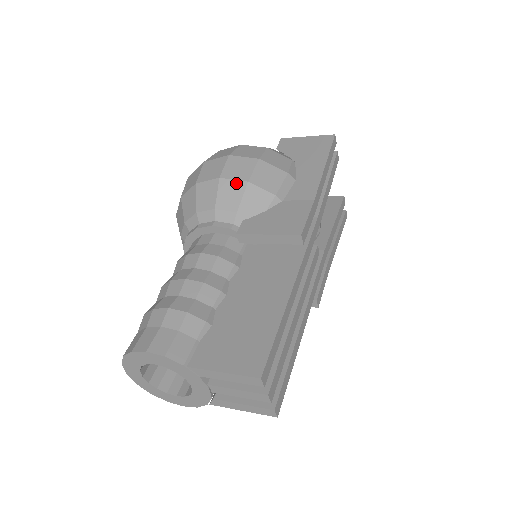
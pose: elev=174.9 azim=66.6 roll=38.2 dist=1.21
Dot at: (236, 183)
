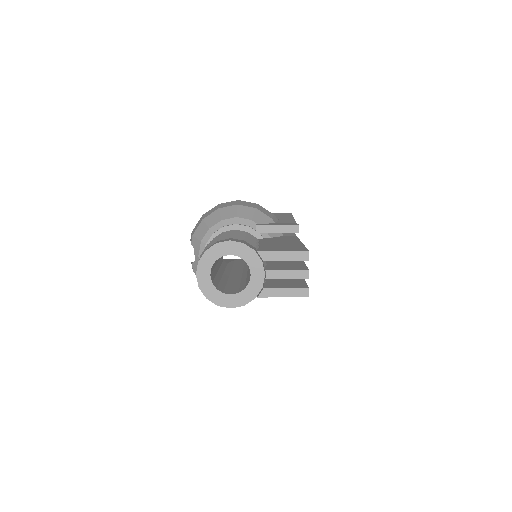
Dot at: (249, 208)
